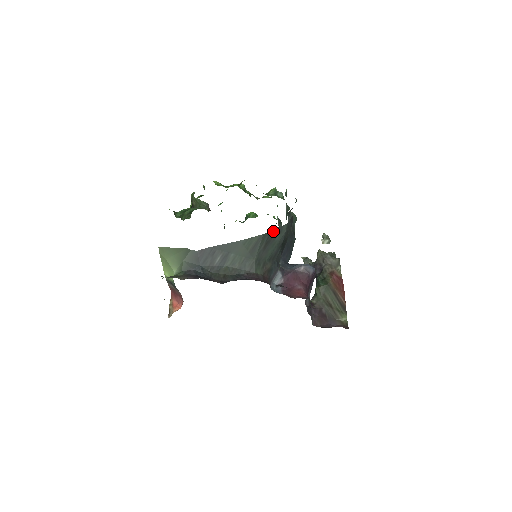
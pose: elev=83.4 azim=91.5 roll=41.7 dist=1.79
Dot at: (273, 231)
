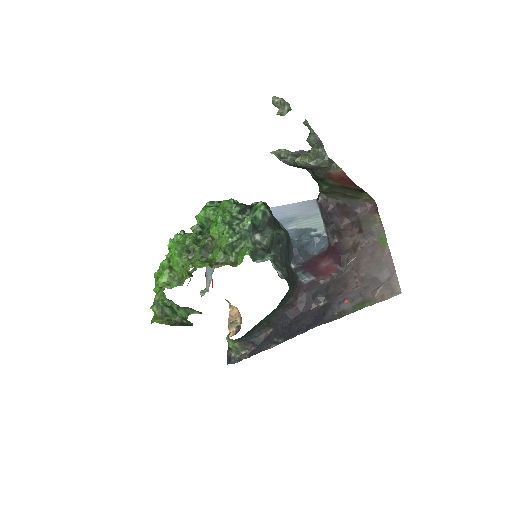
Dot at: (281, 300)
